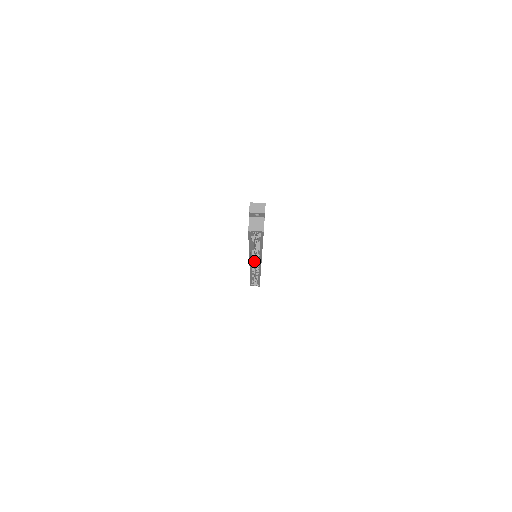
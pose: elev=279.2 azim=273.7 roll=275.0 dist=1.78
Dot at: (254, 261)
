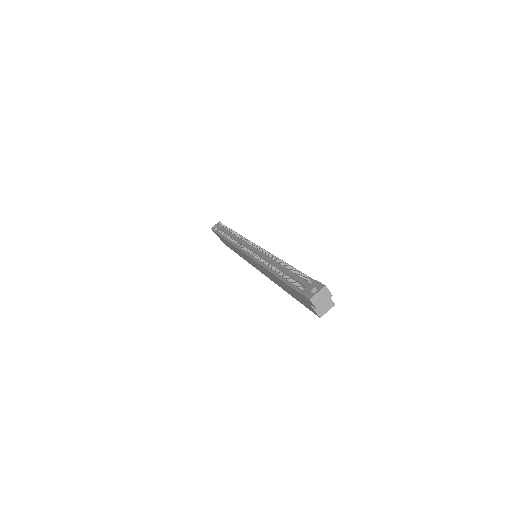
Dot at: occluded
